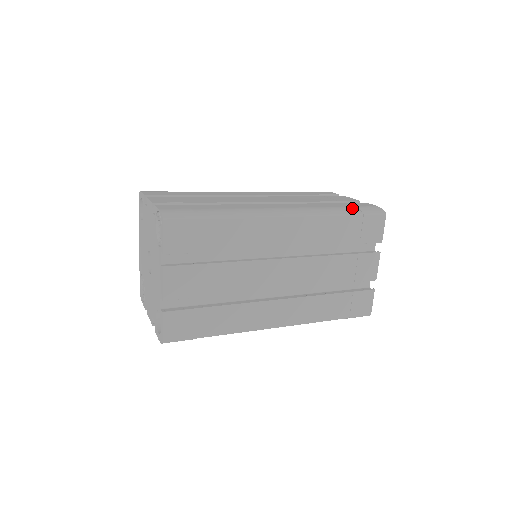
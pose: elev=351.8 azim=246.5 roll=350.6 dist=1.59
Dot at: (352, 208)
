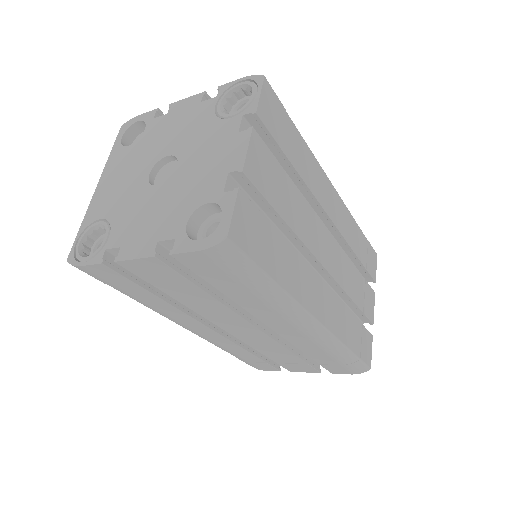
Dot at: occluded
